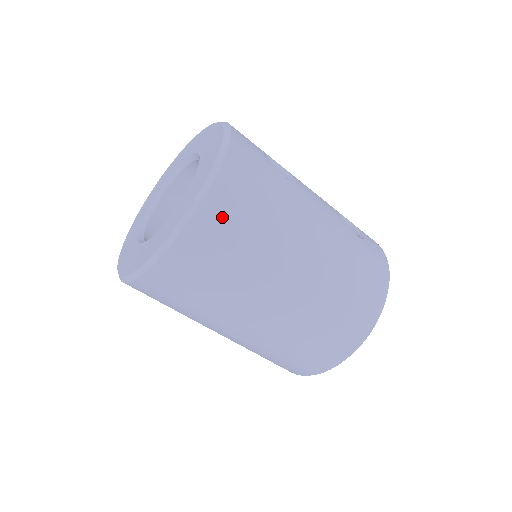
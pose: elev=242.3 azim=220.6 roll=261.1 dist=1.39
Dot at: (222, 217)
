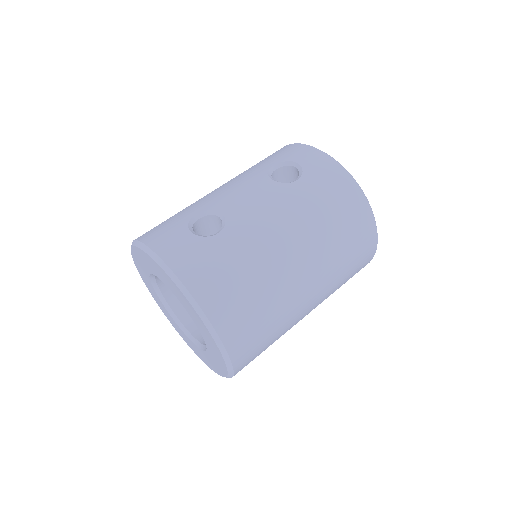
Dot at: (233, 317)
